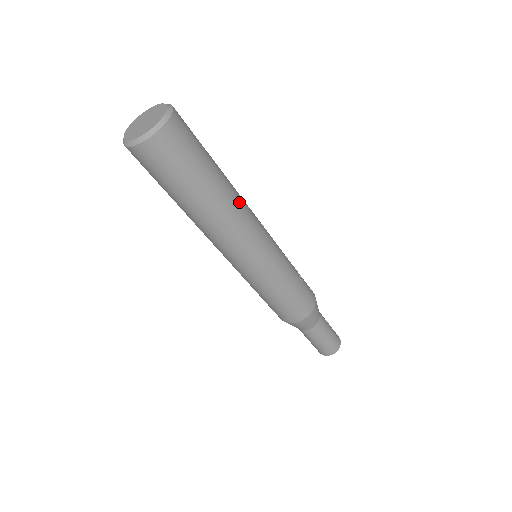
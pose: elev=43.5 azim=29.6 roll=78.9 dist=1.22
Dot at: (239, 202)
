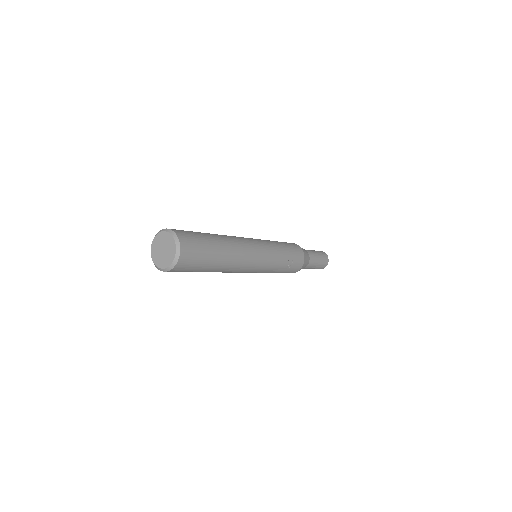
Dot at: (232, 267)
